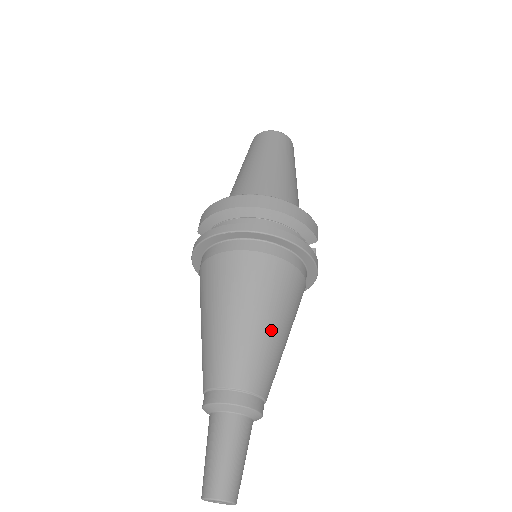
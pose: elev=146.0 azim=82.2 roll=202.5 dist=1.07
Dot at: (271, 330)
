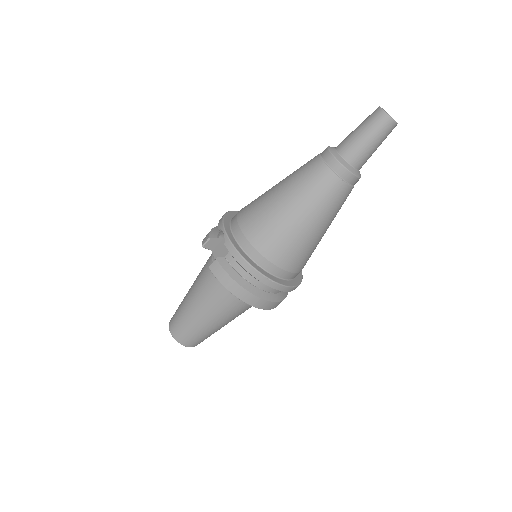
Dot at: occluded
